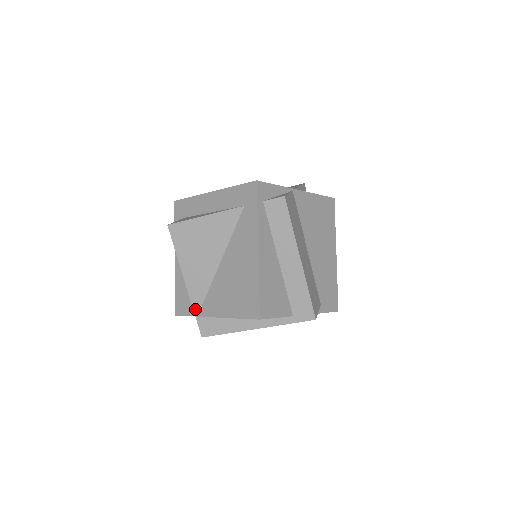
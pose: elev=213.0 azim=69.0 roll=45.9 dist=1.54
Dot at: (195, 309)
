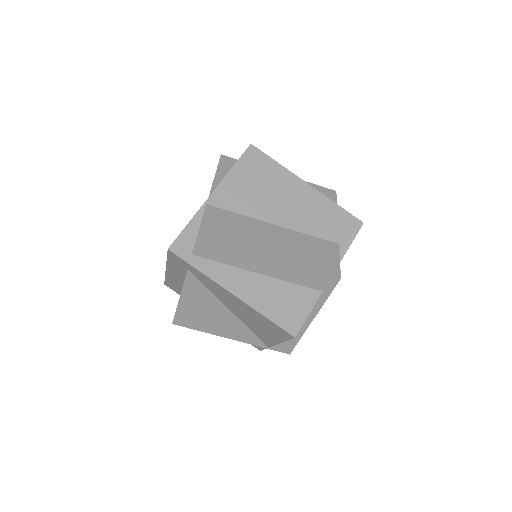
Dot at: (261, 346)
